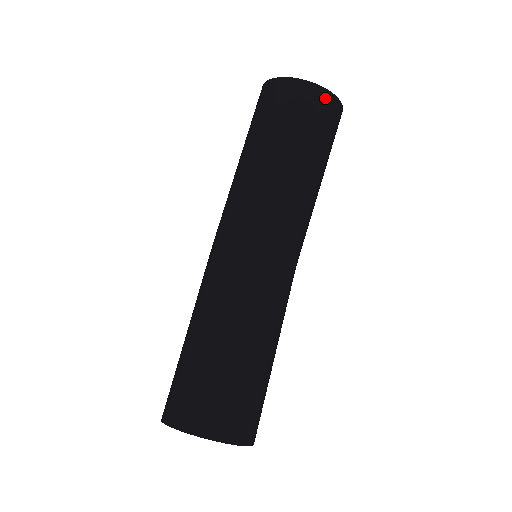
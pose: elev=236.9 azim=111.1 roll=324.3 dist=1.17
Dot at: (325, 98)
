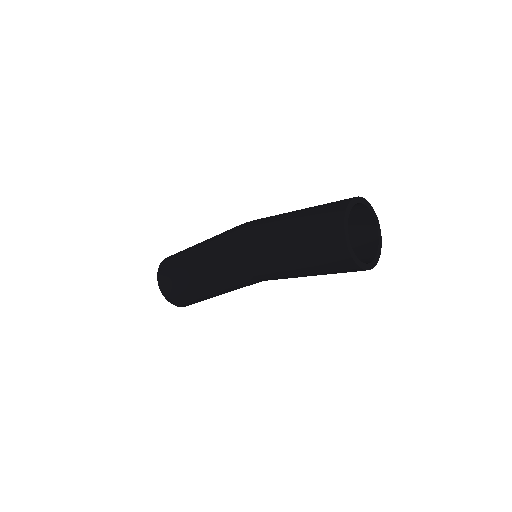
Dot at: occluded
